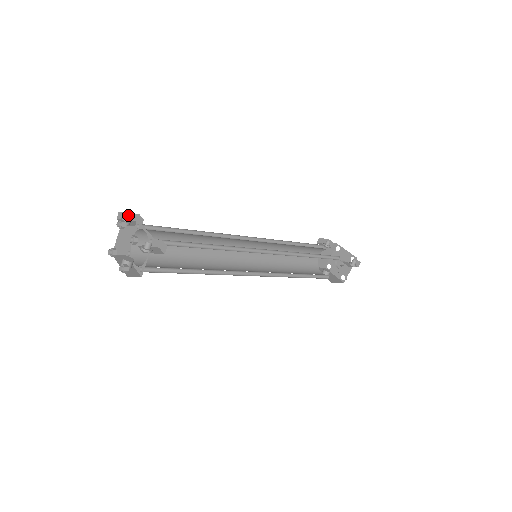
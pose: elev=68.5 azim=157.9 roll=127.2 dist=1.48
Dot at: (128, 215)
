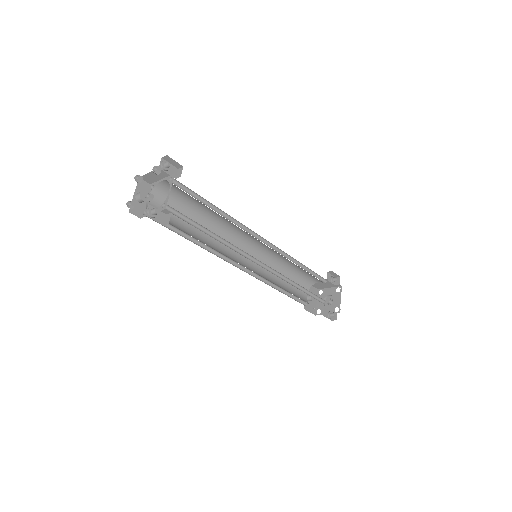
Dot at: (173, 161)
